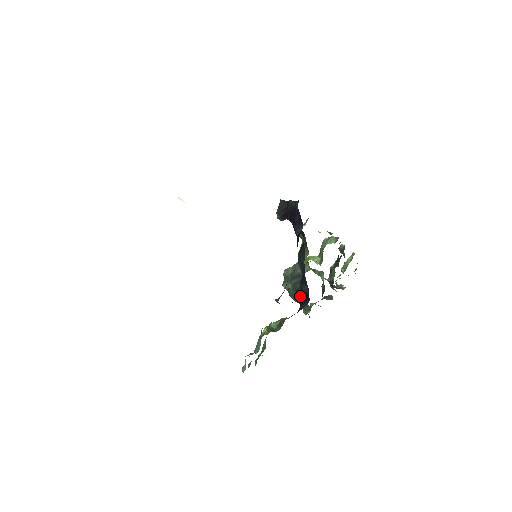
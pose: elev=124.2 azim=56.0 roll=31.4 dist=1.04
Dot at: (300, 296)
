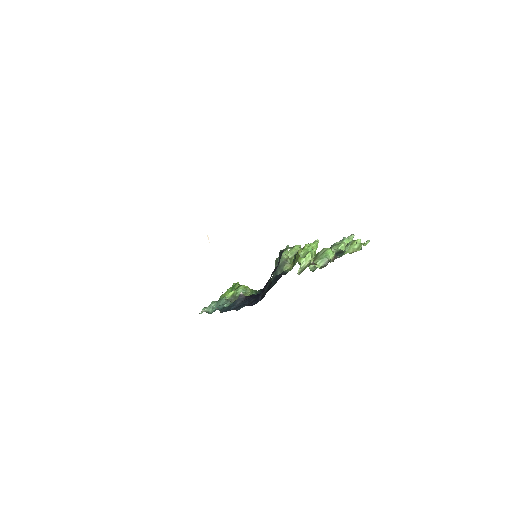
Dot at: occluded
